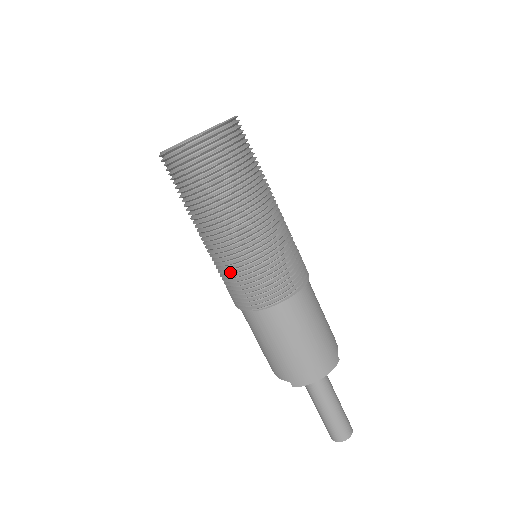
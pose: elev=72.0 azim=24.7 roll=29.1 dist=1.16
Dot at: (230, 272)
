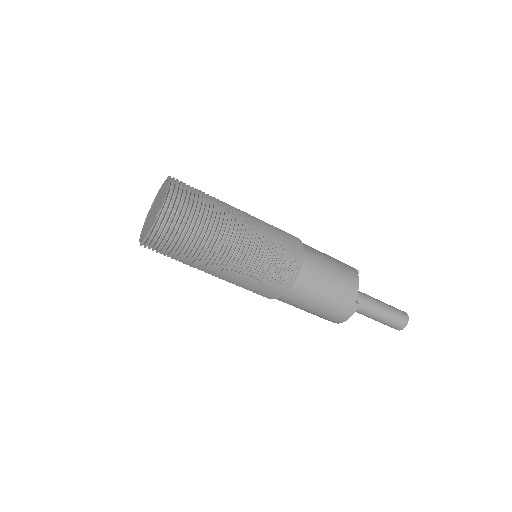
Dot at: occluded
